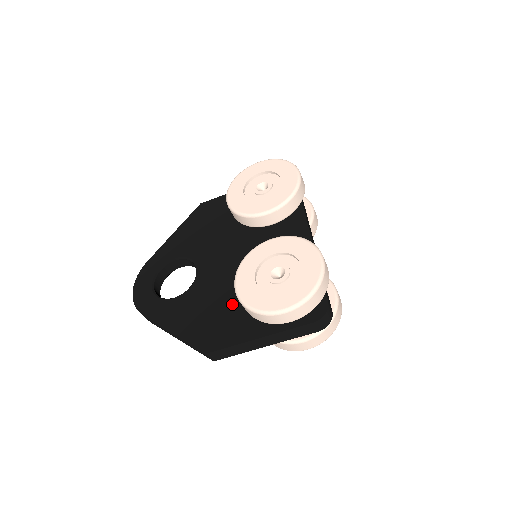
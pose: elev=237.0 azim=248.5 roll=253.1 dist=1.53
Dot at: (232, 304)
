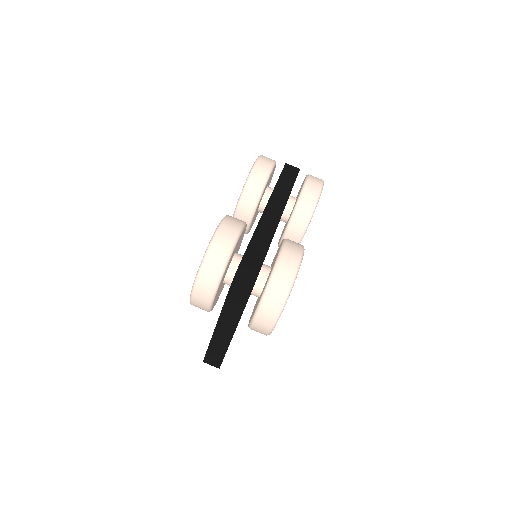
Dot at: occluded
